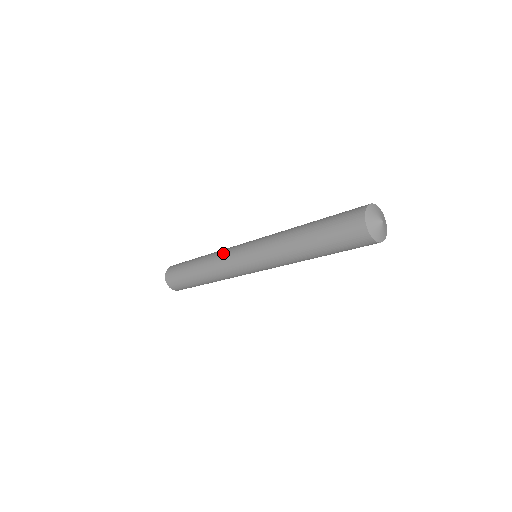
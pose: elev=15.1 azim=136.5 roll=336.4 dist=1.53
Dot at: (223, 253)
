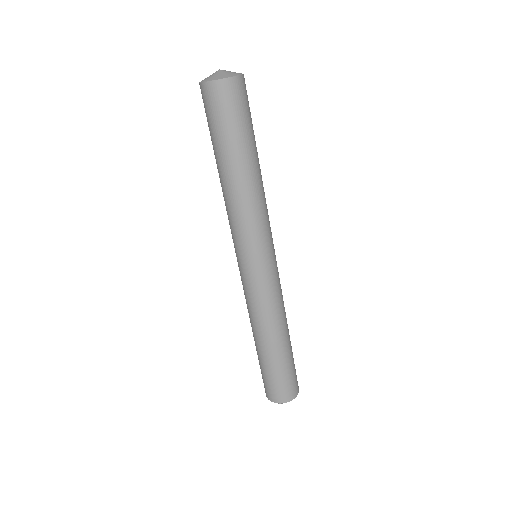
Dot at: occluded
